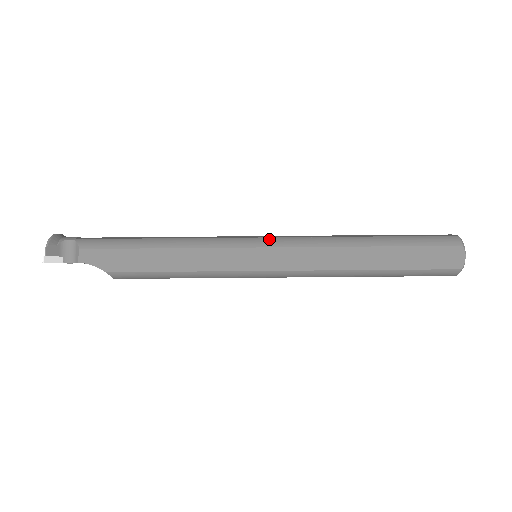
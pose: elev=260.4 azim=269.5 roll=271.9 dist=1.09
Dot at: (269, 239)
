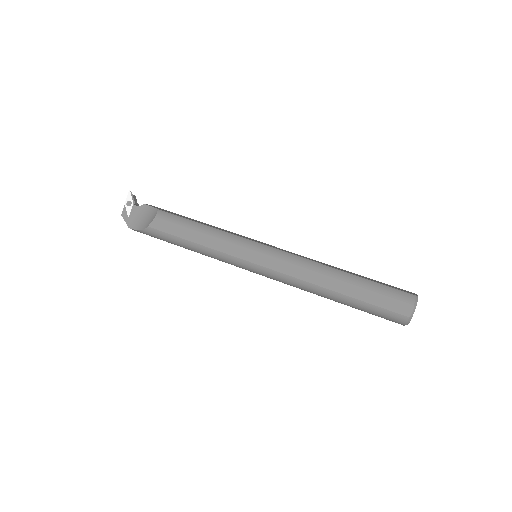
Dot at: occluded
